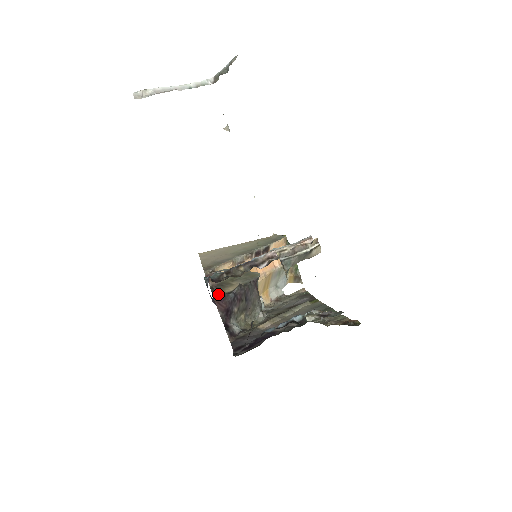
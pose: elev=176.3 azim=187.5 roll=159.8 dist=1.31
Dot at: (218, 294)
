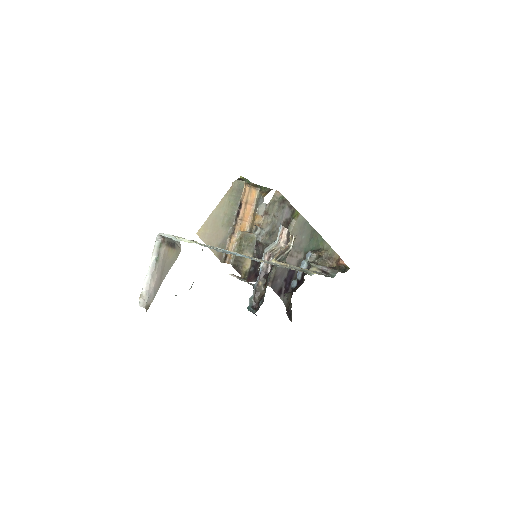
Dot at: (246, 278)
